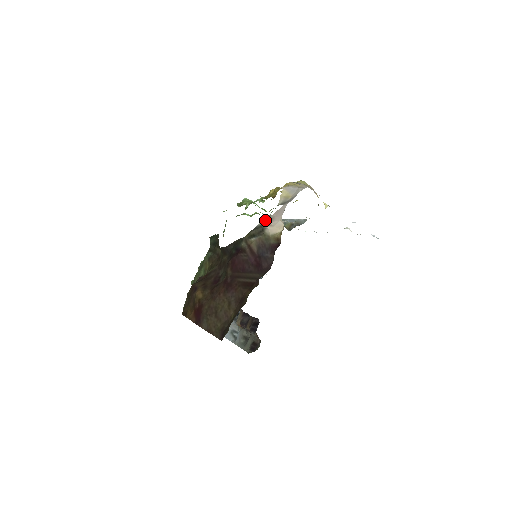
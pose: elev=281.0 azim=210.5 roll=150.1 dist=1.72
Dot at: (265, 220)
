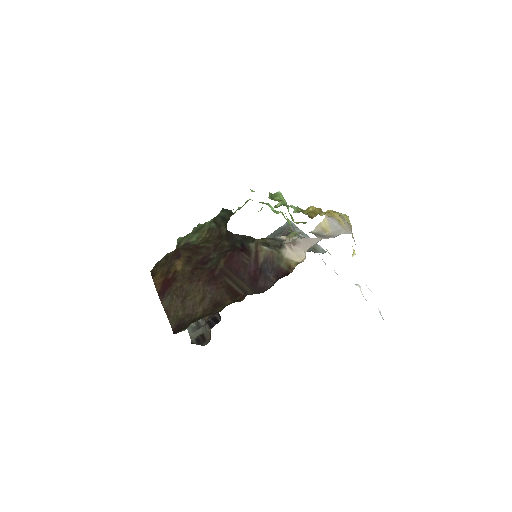
Dot at: (289, 238)
